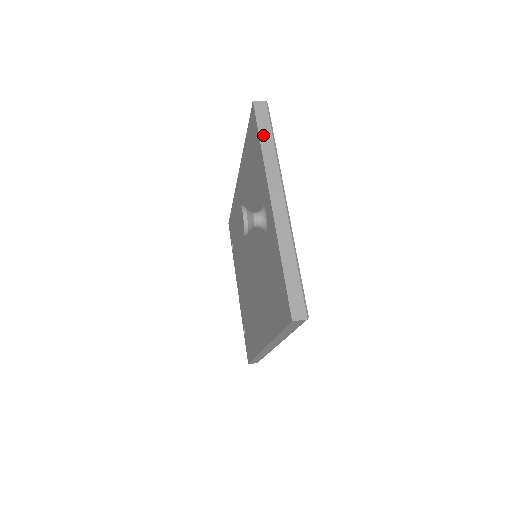
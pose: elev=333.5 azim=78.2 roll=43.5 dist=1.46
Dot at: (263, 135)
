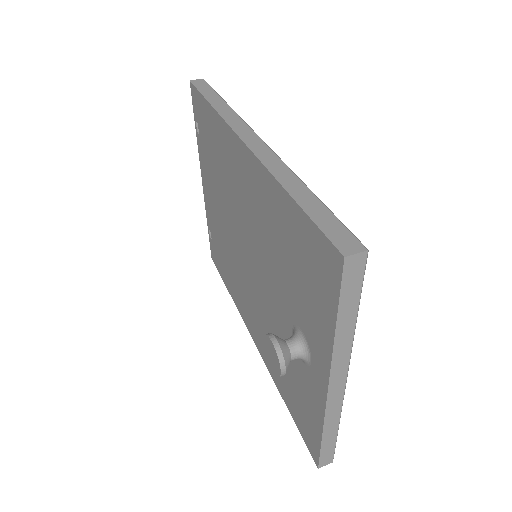
Dot at: (344, 312)
